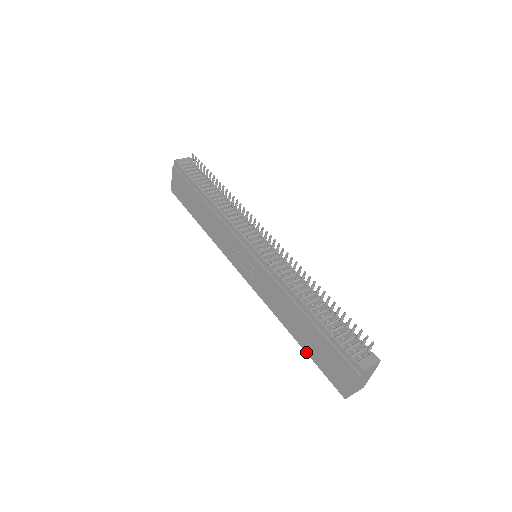
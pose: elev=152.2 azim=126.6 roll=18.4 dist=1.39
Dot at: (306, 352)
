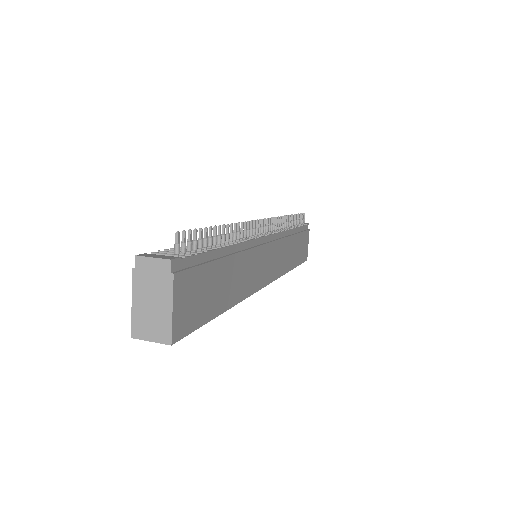
Dot at: occluded
